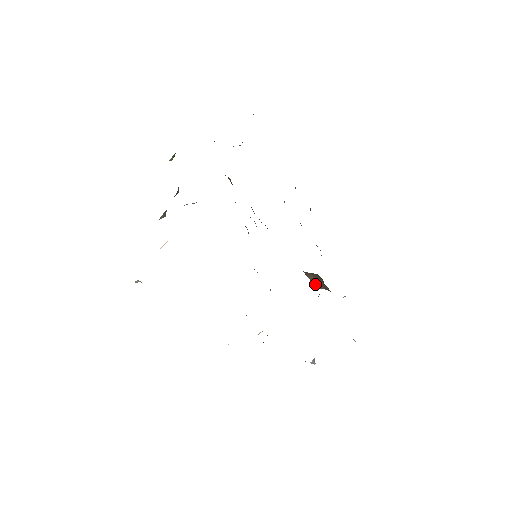
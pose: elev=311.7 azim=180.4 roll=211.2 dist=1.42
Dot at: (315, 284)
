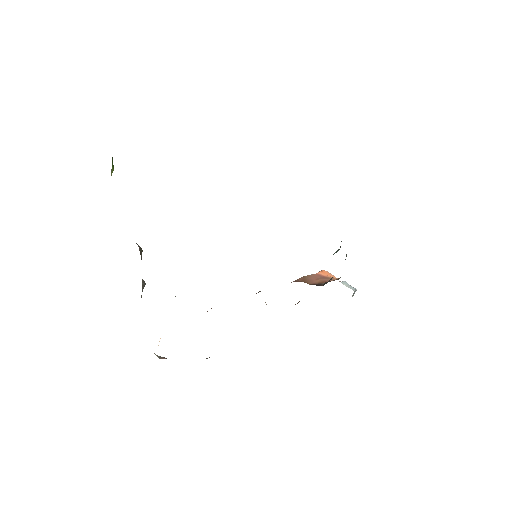
Dot at: occluded
